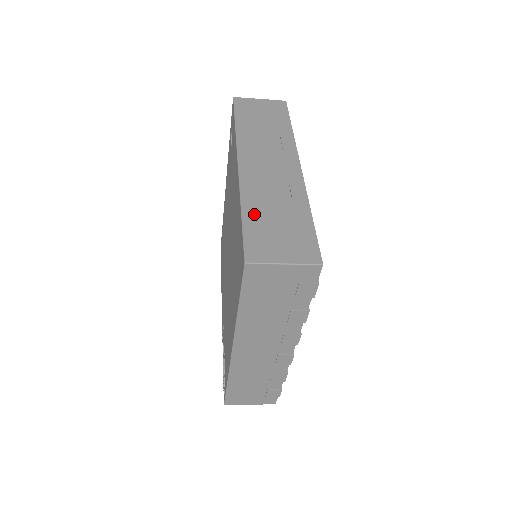
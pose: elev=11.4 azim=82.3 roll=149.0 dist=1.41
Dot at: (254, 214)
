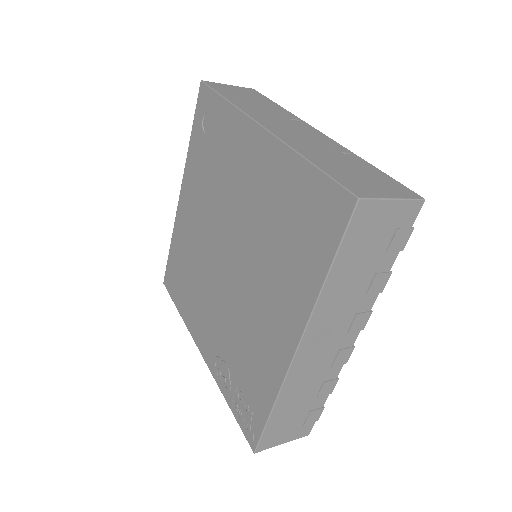
Dot at: (321, 161)
